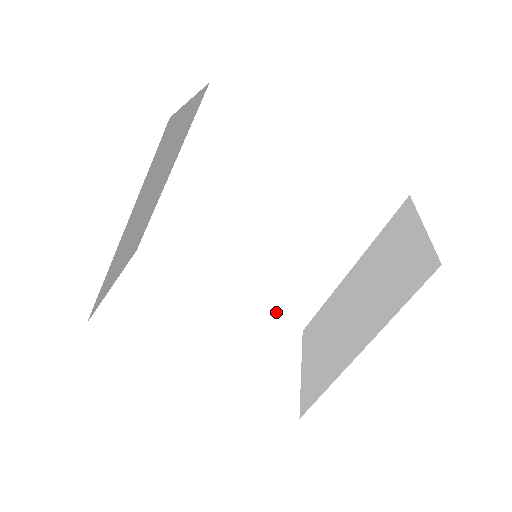
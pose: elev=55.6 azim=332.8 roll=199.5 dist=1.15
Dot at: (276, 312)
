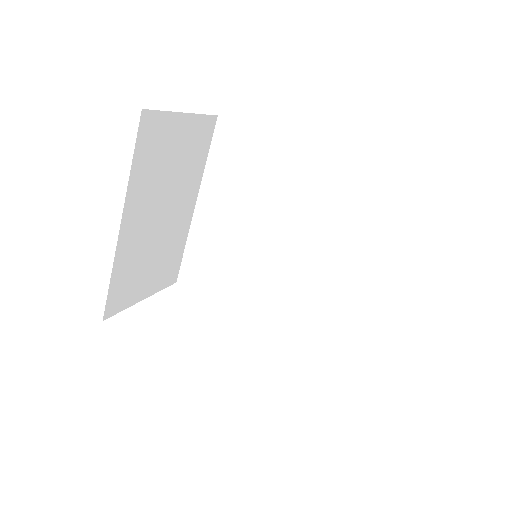
Dot at: (308, 341)
